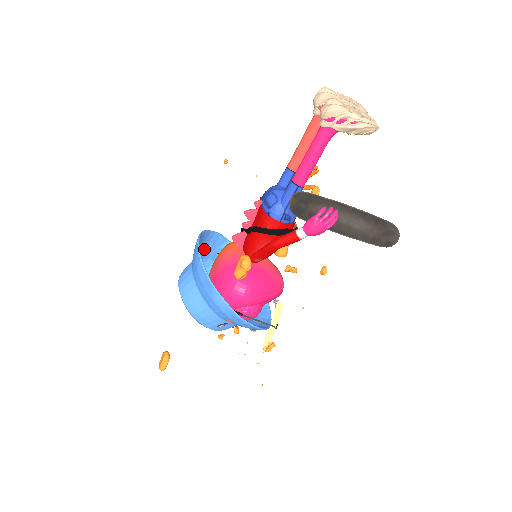
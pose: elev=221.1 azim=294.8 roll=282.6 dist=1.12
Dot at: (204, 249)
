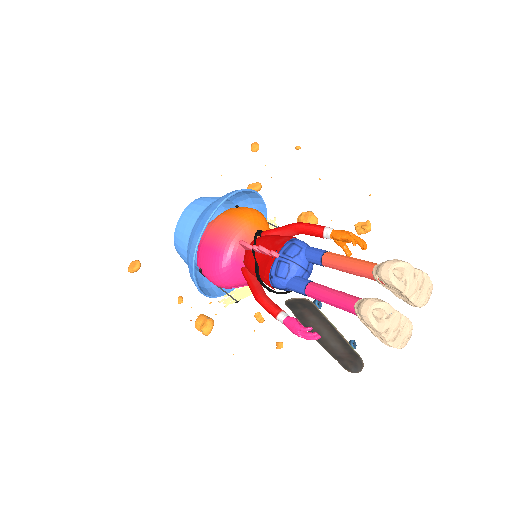
Dot at: occluded
